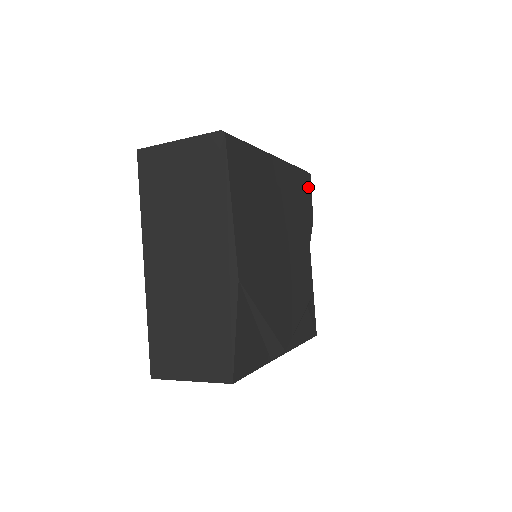
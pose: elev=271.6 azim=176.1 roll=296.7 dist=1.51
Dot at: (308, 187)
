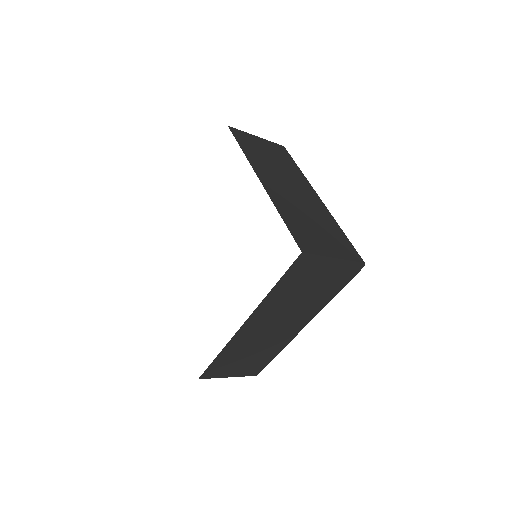
Dot at: occluded
